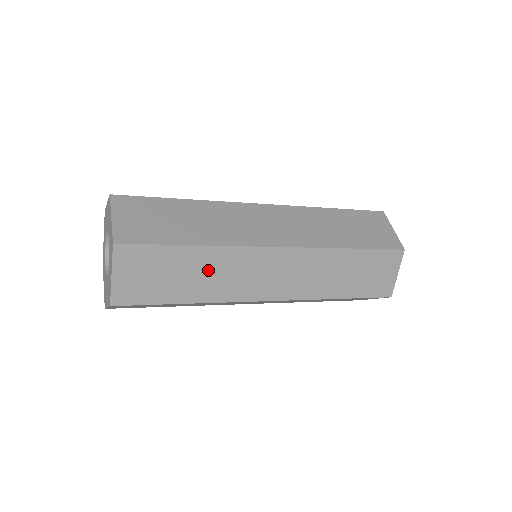
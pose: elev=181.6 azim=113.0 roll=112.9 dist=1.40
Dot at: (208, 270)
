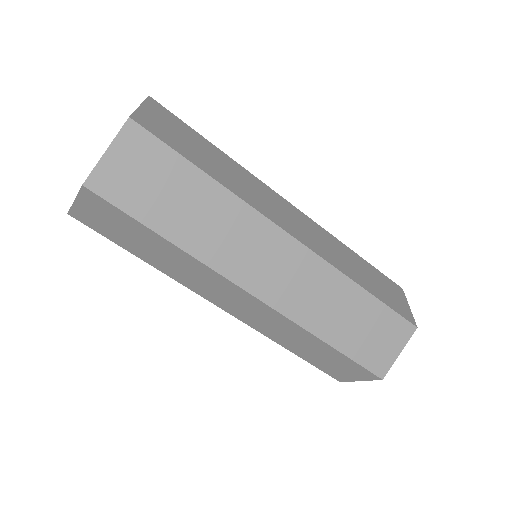
Dot at: (230, 170)
